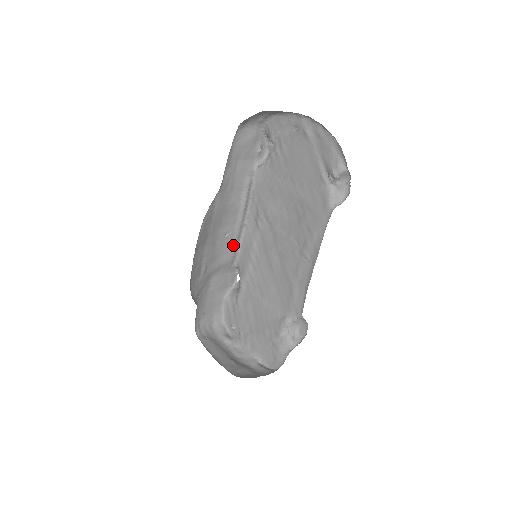
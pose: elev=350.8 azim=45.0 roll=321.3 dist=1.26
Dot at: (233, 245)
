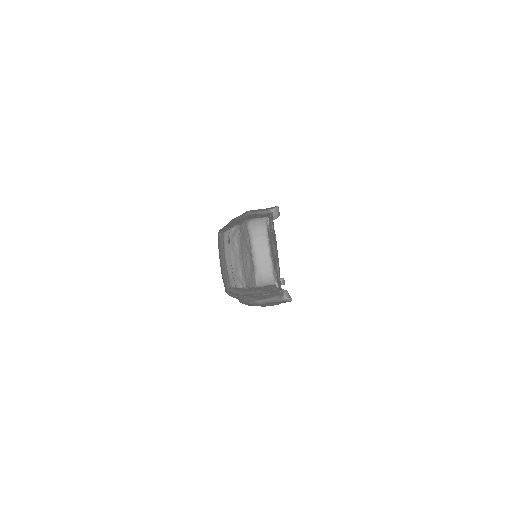
Dot at: (273, 294)
